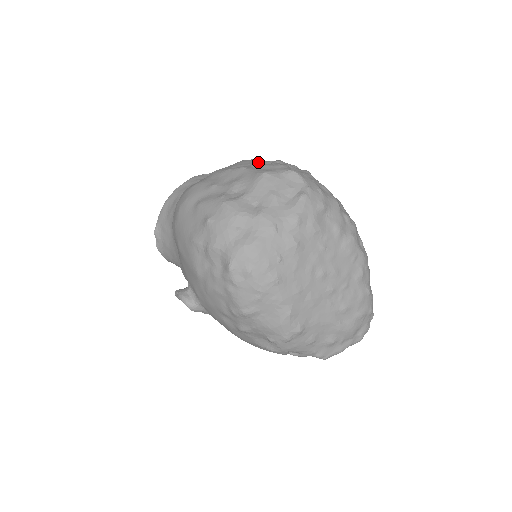
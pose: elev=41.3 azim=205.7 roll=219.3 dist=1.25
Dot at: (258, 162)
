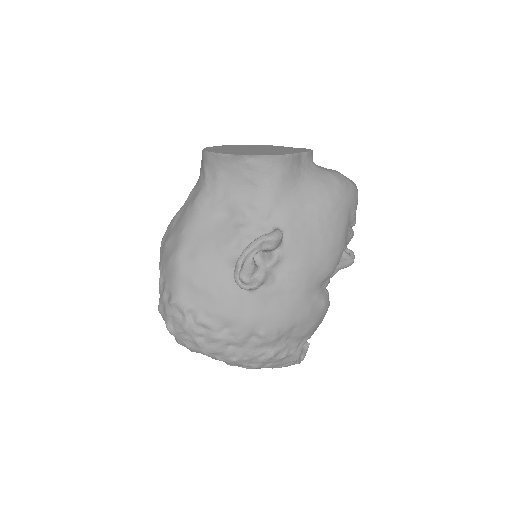
Dot at: (165, 286)
